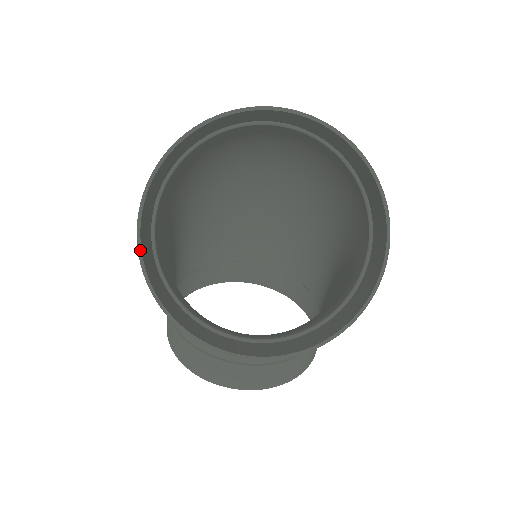
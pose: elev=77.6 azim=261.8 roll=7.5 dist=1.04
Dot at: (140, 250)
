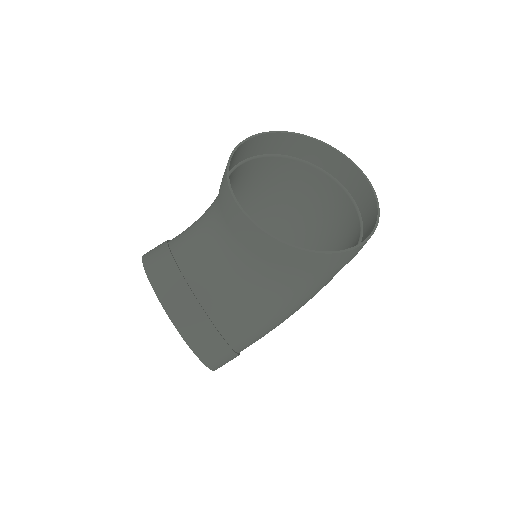
Dot at: (251, 138)
